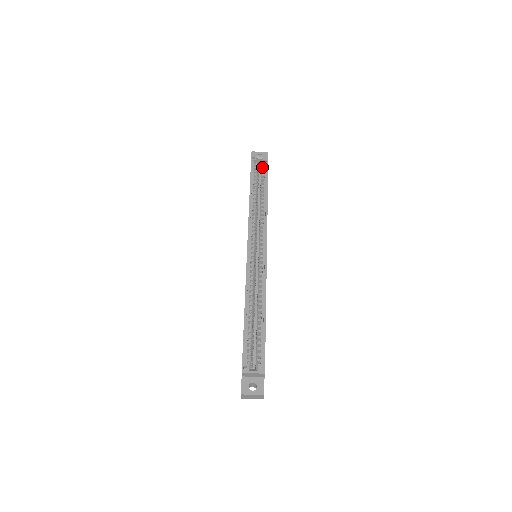
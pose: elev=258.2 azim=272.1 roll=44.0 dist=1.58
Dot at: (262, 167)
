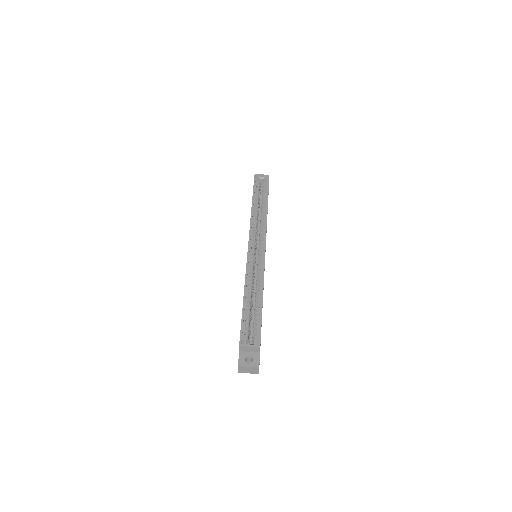
Dot at: (264, 185)
